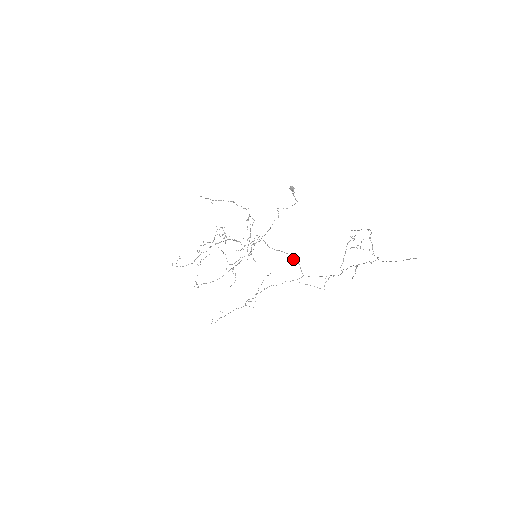
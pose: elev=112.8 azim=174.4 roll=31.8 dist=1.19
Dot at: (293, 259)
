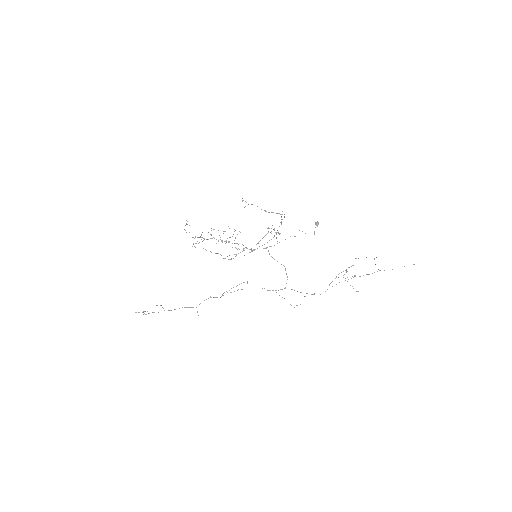
Dot at: occluded
